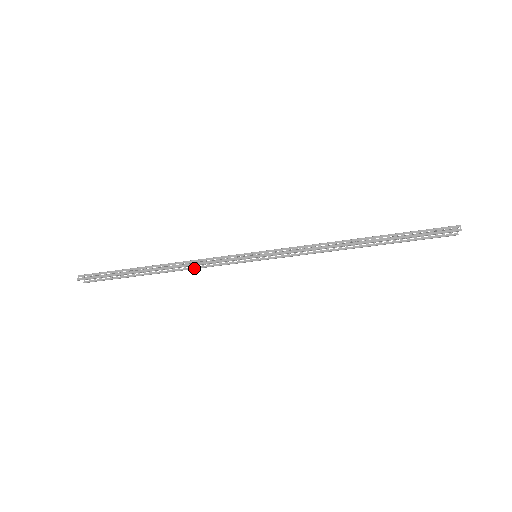
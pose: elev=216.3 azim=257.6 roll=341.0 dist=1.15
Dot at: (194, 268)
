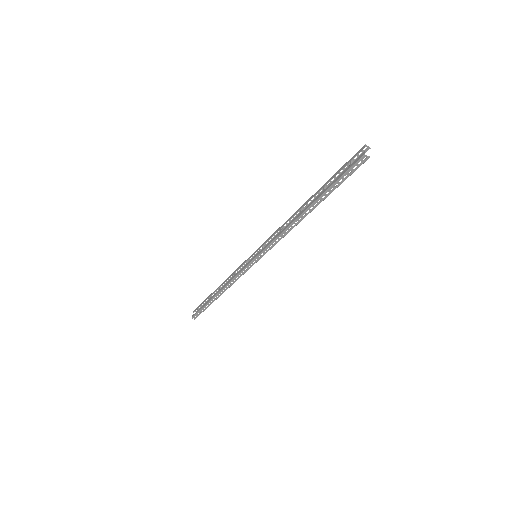
Dot at: occluded
